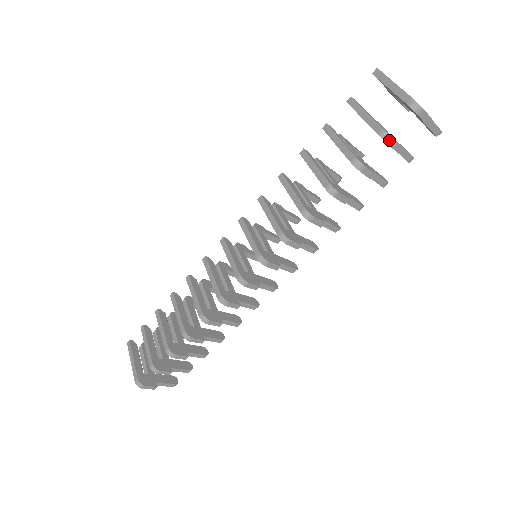
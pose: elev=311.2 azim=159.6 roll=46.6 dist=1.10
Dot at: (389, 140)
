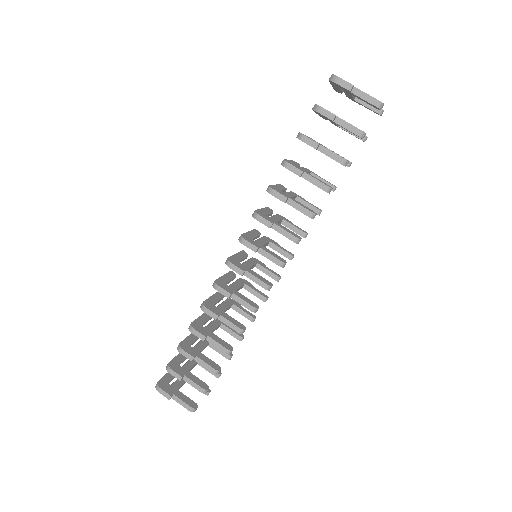
Dot at: (318, 109)
